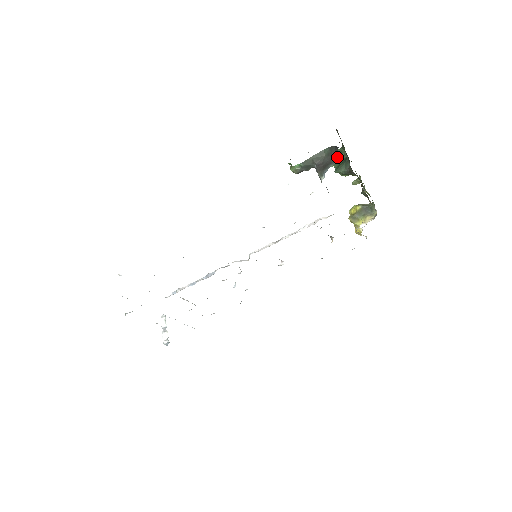
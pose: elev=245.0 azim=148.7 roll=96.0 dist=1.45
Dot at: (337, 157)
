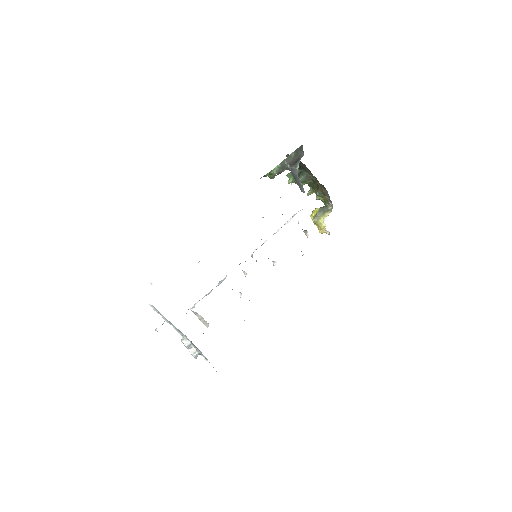
Dot at: (303, 153)
